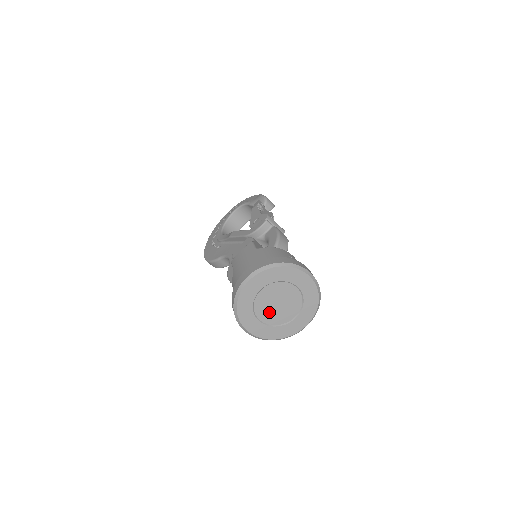
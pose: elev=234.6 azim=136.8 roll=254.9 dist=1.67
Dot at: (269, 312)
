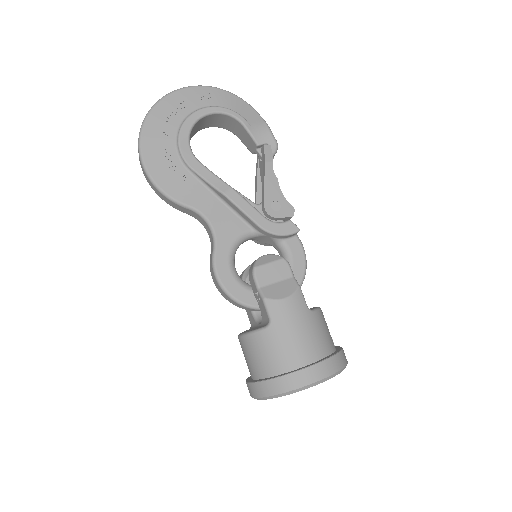
Dot at: occluded
